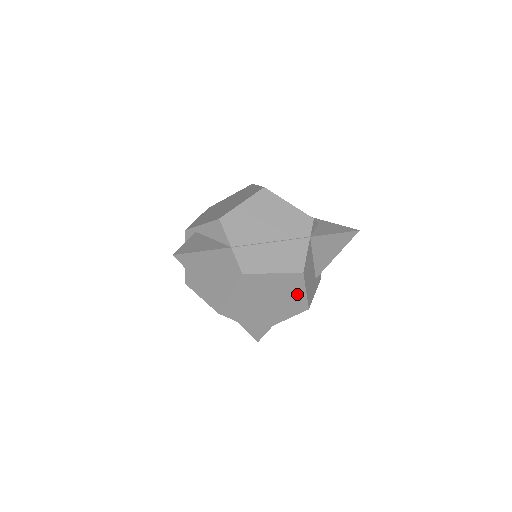
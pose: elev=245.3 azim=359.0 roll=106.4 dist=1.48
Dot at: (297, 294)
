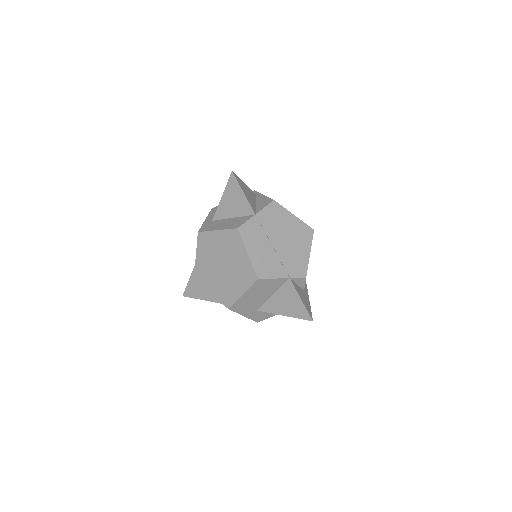
Dot at: (238, 288)
